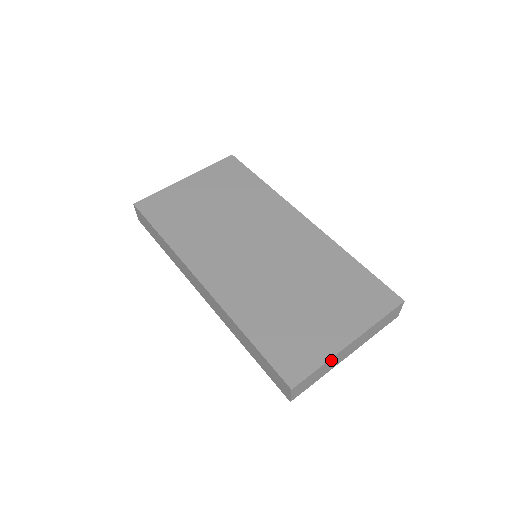
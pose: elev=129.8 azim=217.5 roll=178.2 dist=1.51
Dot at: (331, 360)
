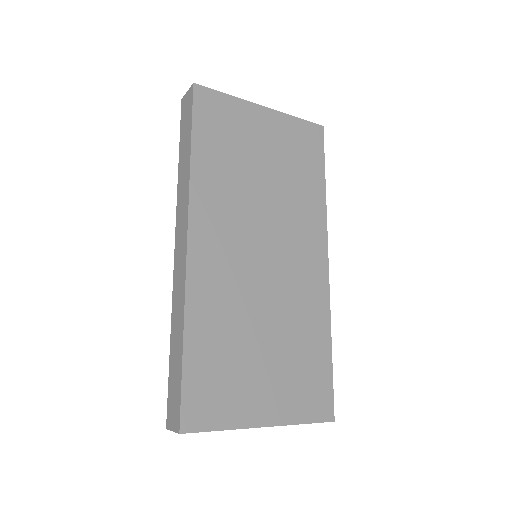
Dot at: (234, 428)
